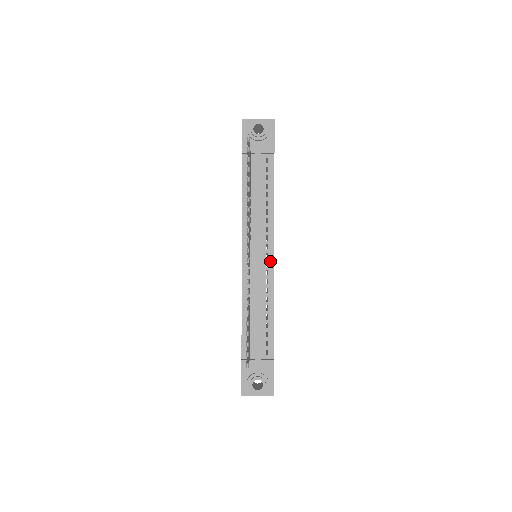
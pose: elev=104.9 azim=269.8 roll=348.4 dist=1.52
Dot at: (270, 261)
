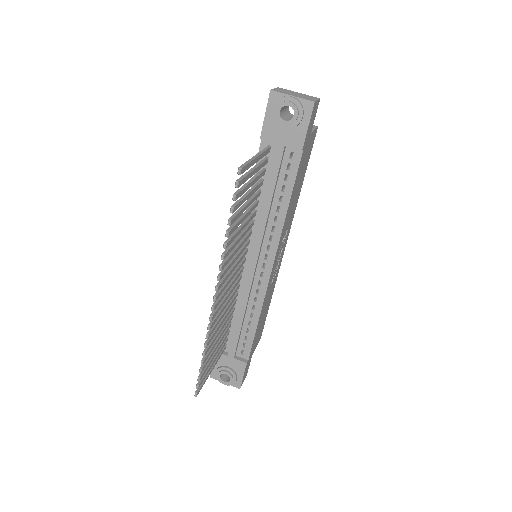
Dot at: (266, 273)
